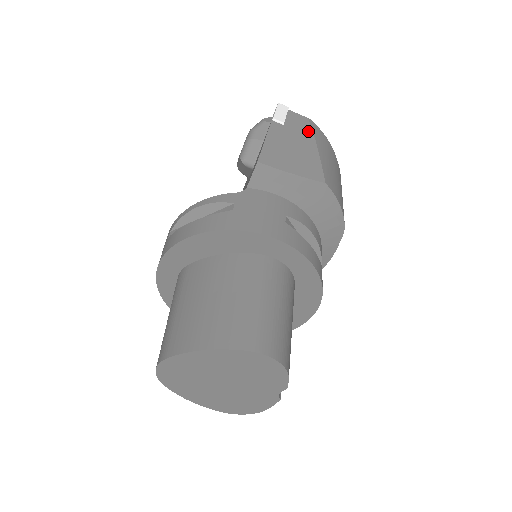
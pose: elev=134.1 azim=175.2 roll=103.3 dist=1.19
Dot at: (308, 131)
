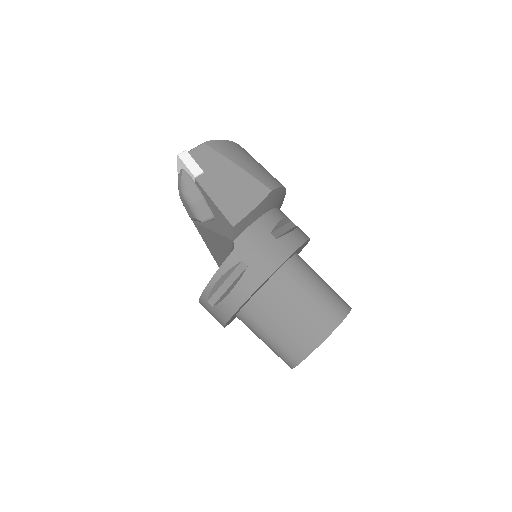
Dot at: (218, 157)
